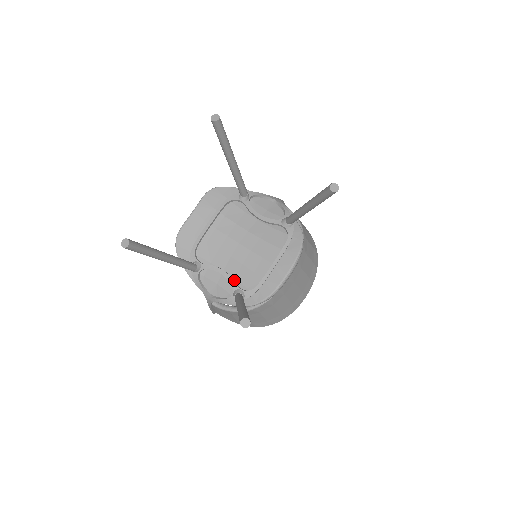
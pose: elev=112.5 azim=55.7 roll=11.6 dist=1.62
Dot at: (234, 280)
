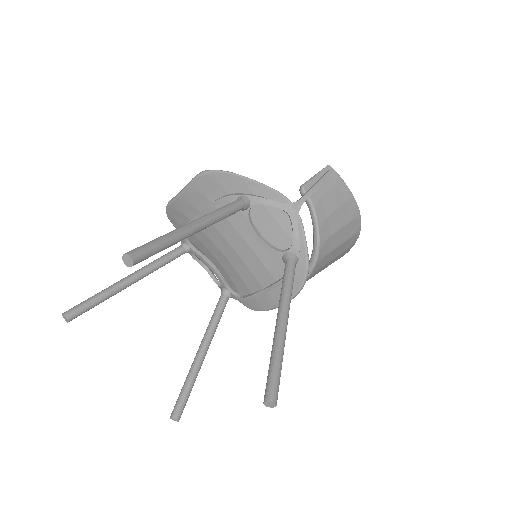
Dot at: (223, 278)
